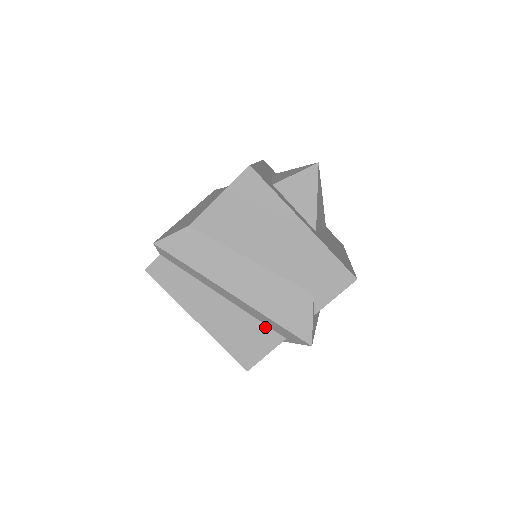
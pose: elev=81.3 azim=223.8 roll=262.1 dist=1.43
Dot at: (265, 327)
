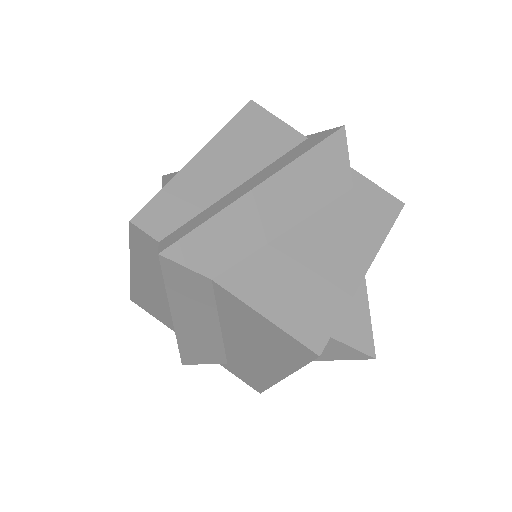
Dot at: occluded
